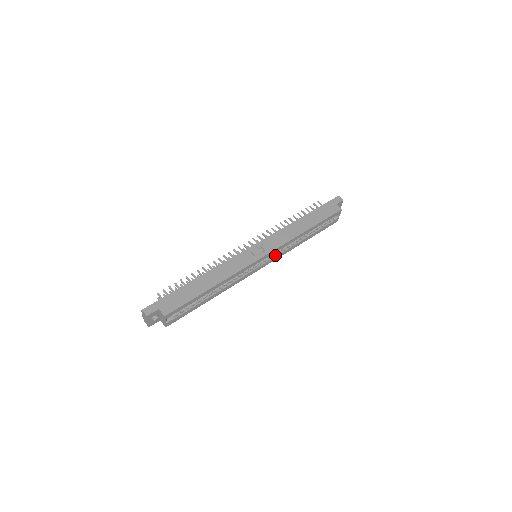
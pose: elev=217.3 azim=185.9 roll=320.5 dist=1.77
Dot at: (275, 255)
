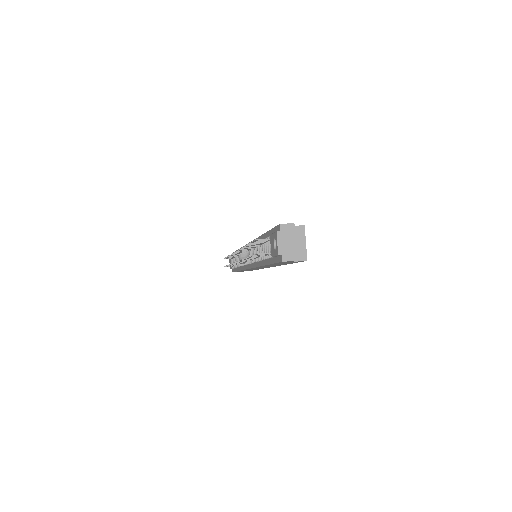
Dot at: occluded
